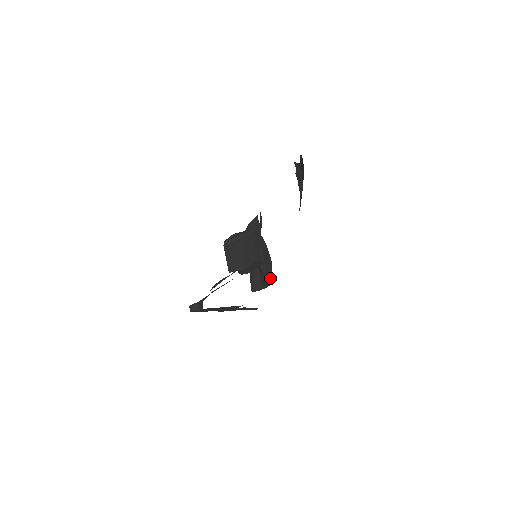
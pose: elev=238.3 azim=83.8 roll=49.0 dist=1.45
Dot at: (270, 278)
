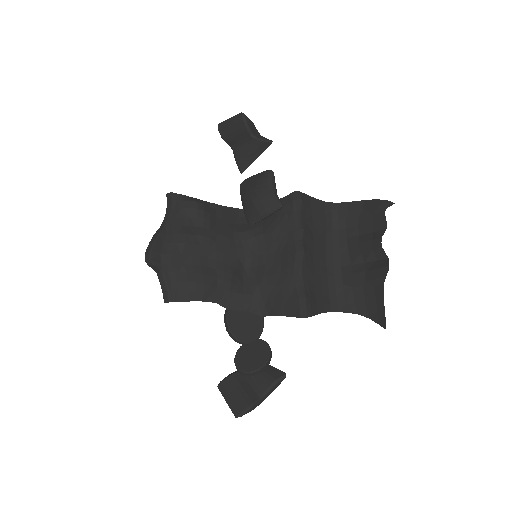
Dot at: occluded
